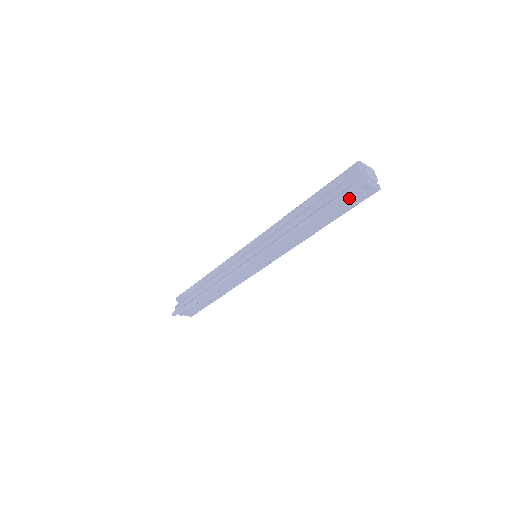
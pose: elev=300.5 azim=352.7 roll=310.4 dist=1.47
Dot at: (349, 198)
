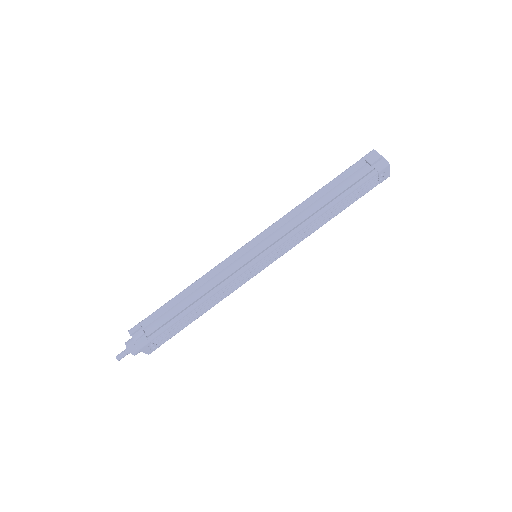
Dot at: (368, 182)
